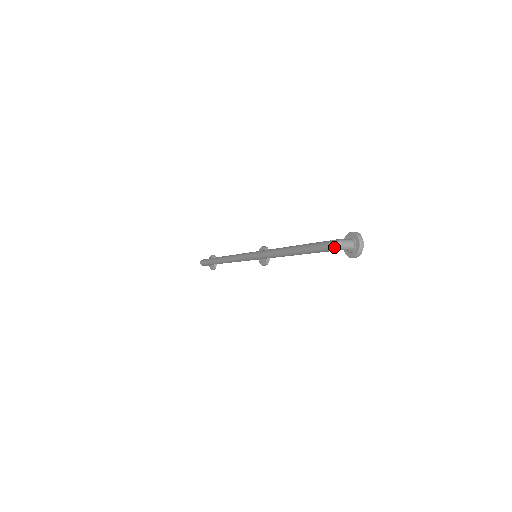
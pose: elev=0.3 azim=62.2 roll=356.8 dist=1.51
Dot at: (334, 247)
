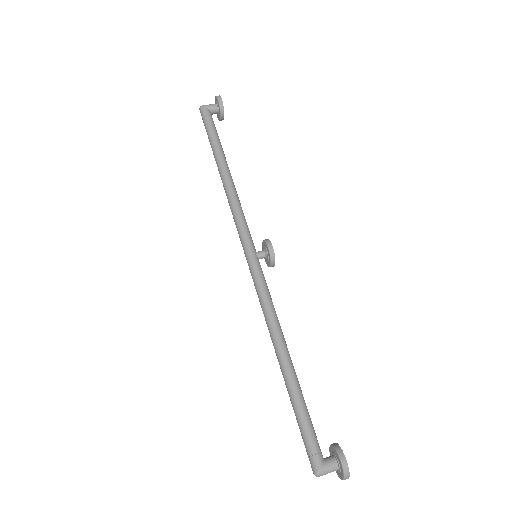
Dot at: (311, 467)
